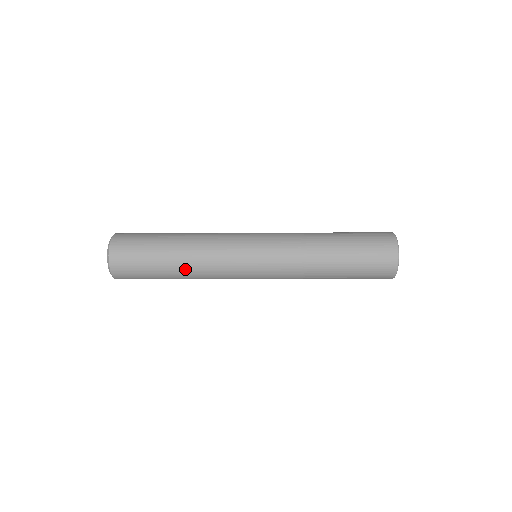
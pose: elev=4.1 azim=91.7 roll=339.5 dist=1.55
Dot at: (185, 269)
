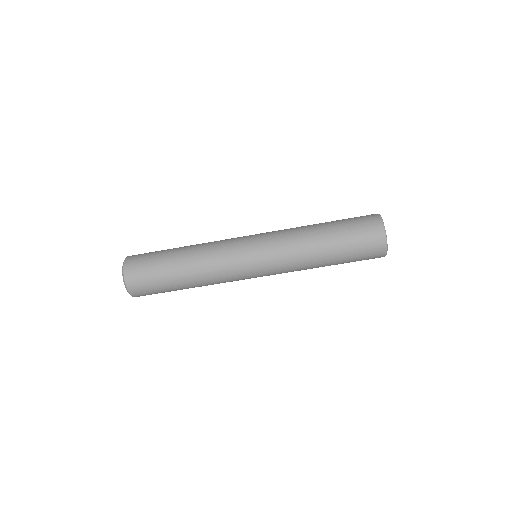
Dot at: (191, 246)
